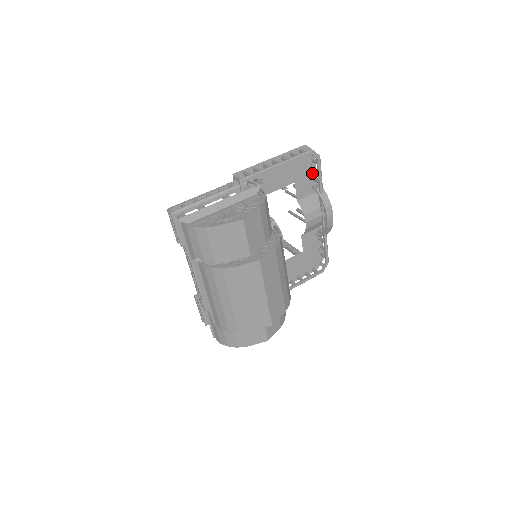
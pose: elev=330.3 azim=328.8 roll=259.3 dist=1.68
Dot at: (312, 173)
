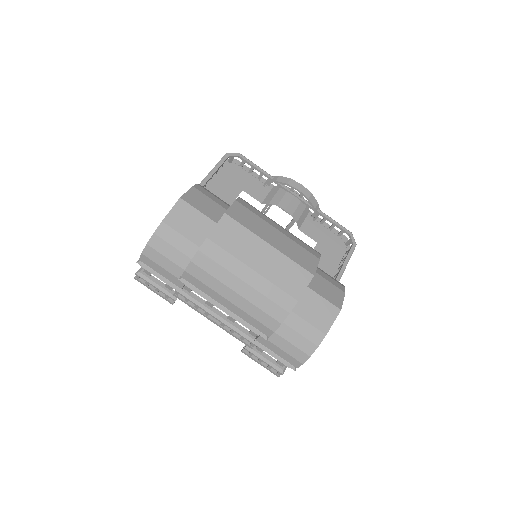
Dot at: (252, 175)
